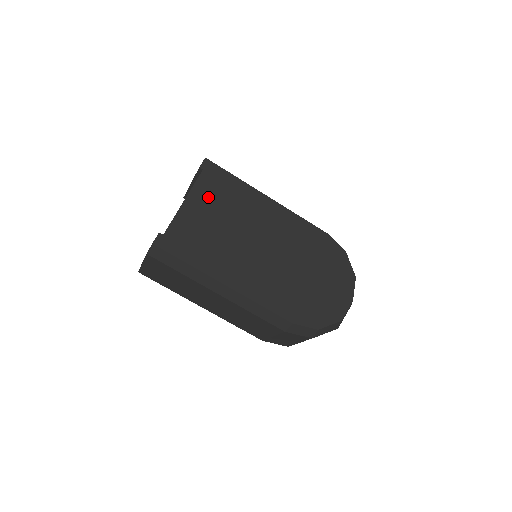
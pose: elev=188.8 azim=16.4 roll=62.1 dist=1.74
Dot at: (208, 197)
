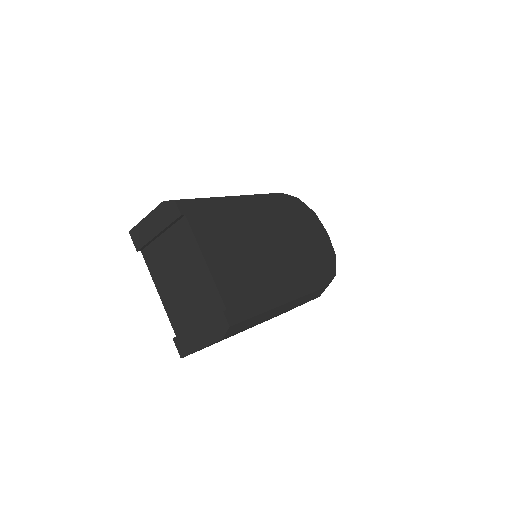
Dot at: (212, 239)
